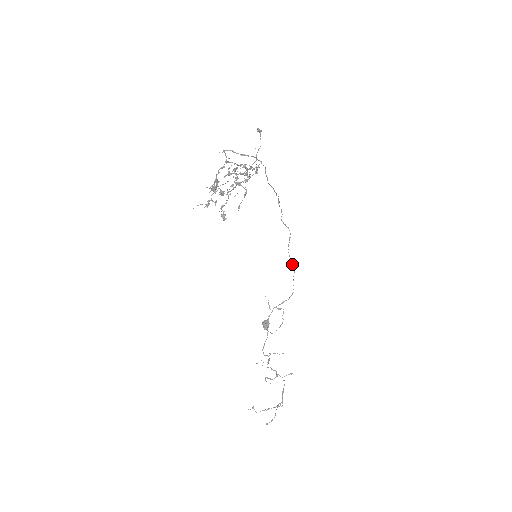
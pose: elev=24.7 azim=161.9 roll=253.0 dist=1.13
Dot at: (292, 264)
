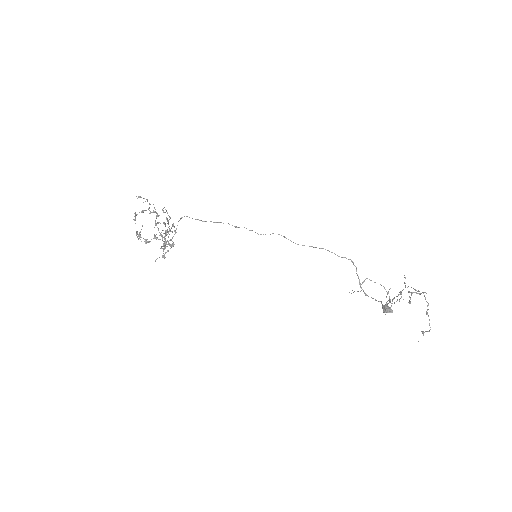
Dot at: occluded
